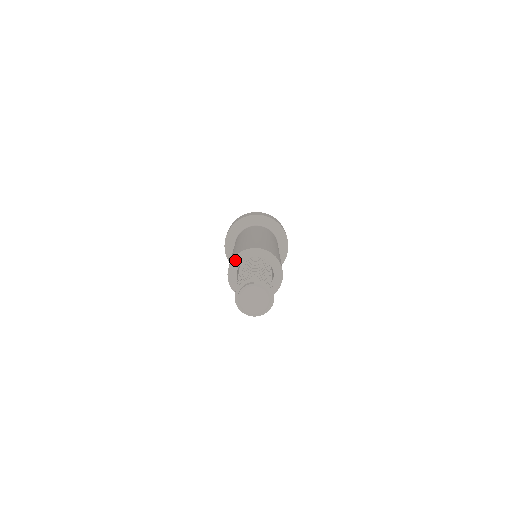
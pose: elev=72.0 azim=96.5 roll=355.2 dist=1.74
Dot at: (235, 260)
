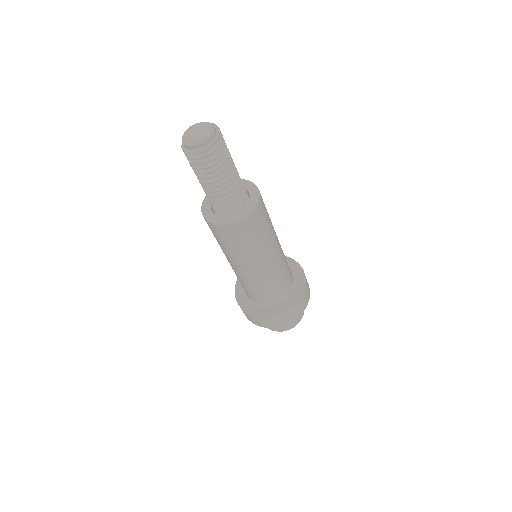
Dot at: (205, 200)
